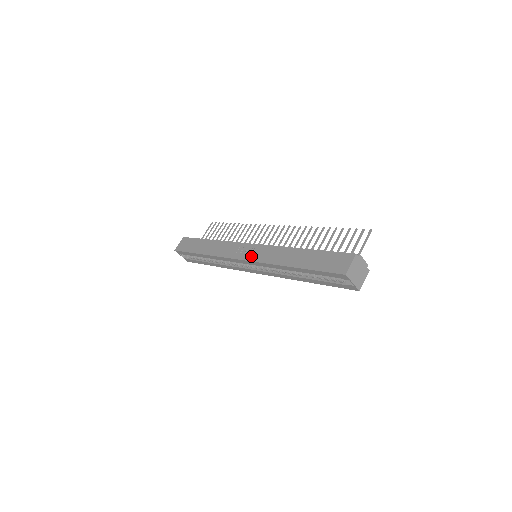
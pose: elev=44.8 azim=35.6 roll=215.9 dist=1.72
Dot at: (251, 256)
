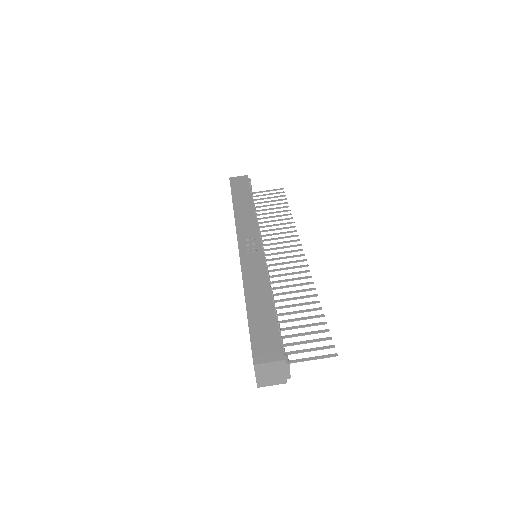
Dot at: (246, 252)
